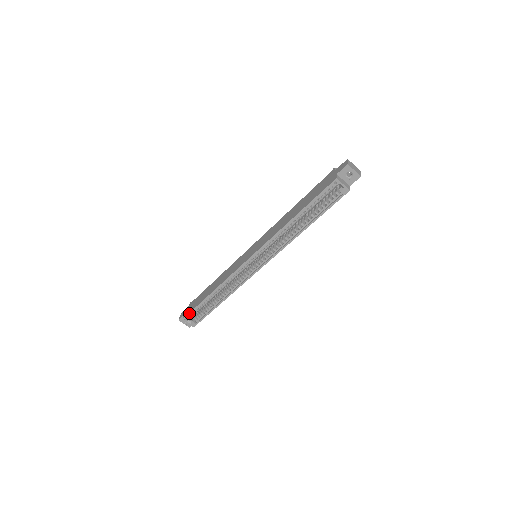
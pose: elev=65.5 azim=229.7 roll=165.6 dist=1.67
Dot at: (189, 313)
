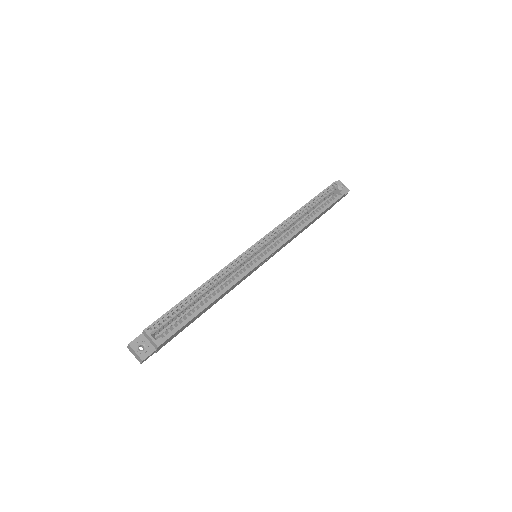
Dot at: (159, 318)
